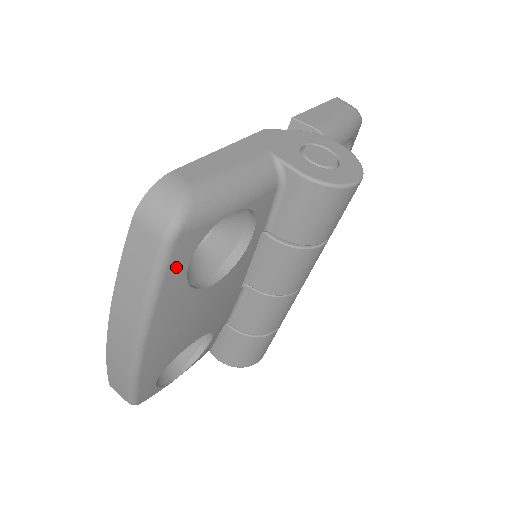
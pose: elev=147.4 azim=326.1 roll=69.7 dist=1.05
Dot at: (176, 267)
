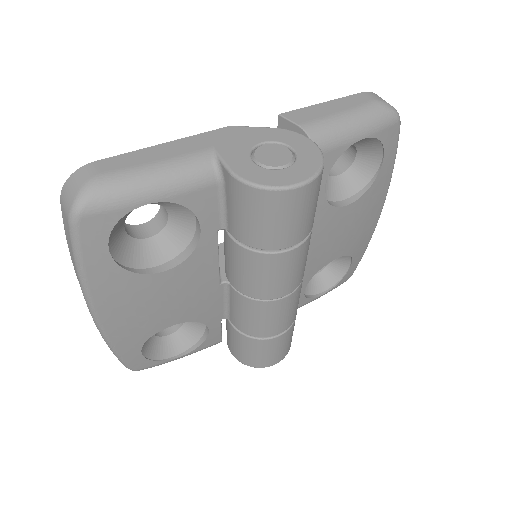
Dot at: (93, 247)
